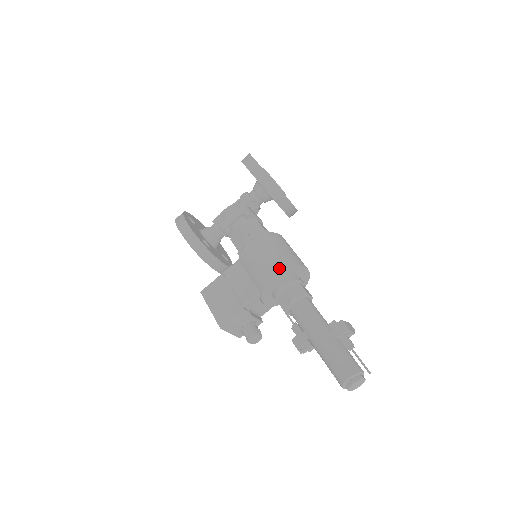
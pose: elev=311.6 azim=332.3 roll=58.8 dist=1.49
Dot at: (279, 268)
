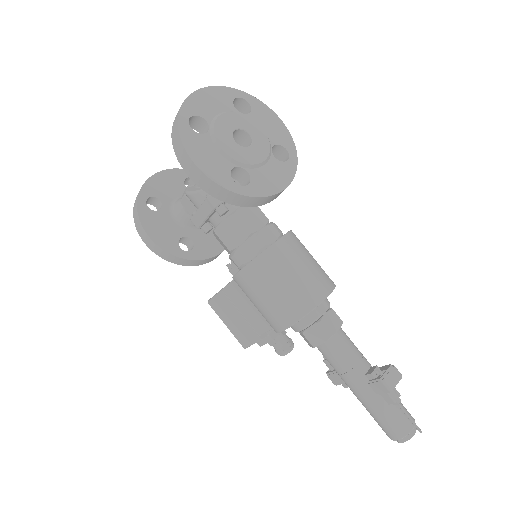
Dot at: (286, 321)
